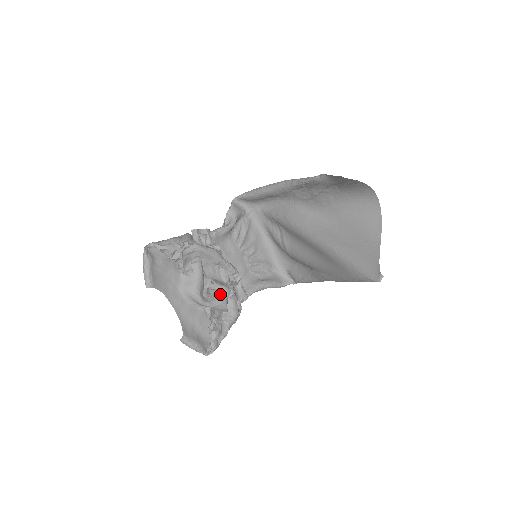
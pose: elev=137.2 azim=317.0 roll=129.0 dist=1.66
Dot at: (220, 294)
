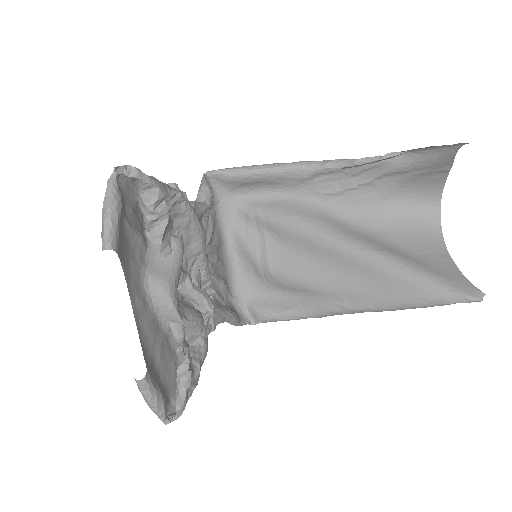
Dot at: (194, 308)
